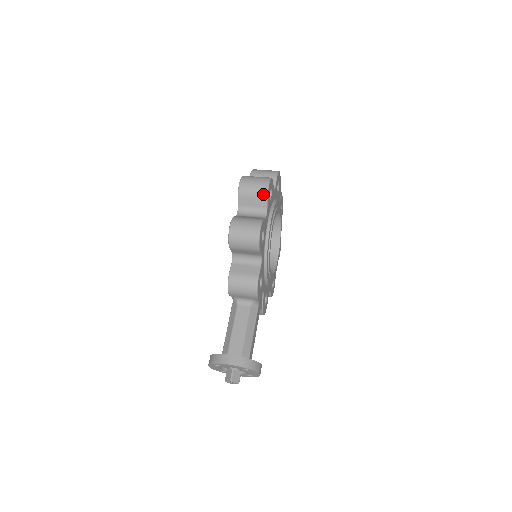
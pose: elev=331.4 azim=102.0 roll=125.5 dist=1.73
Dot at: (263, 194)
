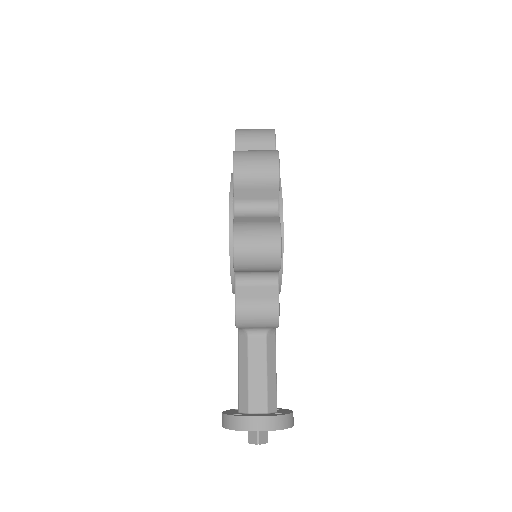
Dot at: (272, 181)
